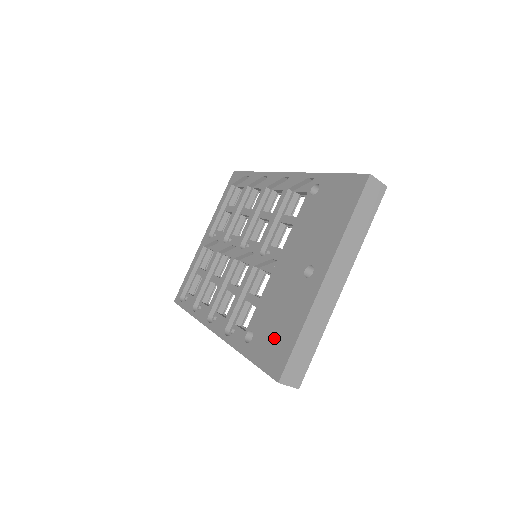
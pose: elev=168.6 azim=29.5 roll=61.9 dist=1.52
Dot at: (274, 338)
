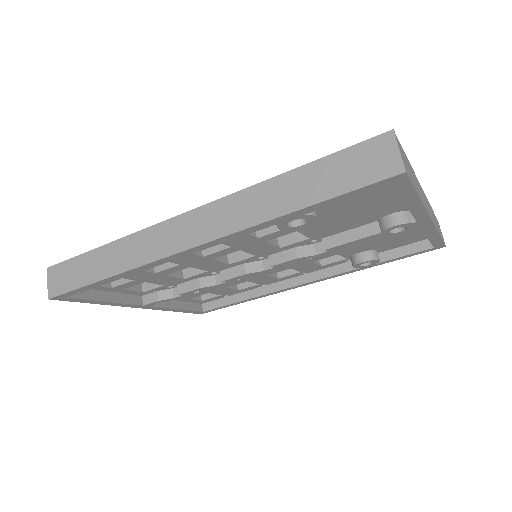
Dot at: occluded
